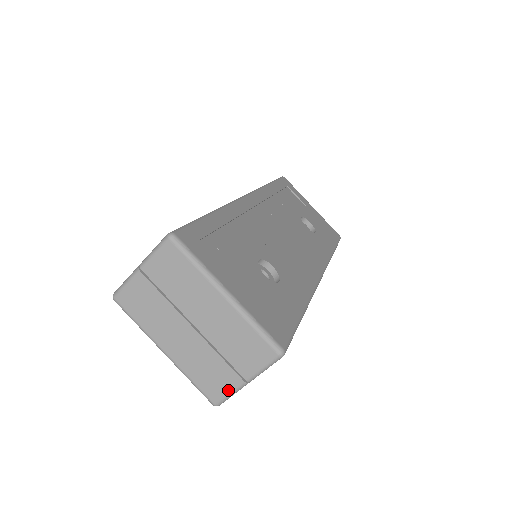
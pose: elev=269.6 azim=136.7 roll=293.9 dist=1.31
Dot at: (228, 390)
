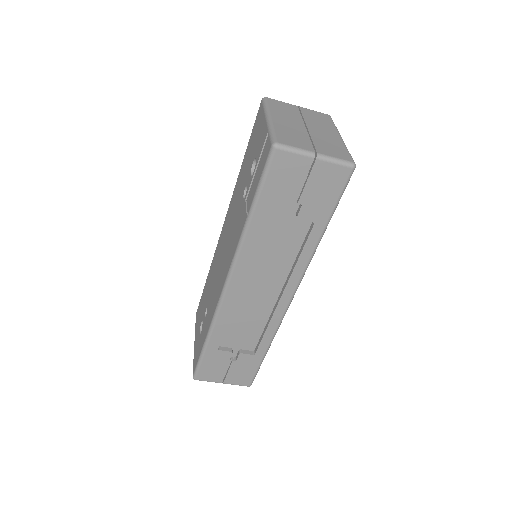
Dot at: (298, 146)
